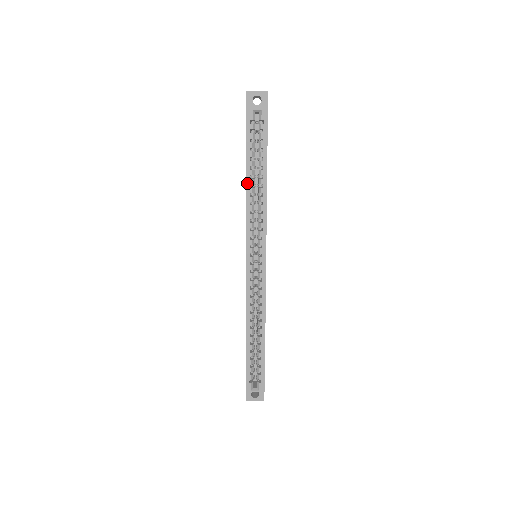
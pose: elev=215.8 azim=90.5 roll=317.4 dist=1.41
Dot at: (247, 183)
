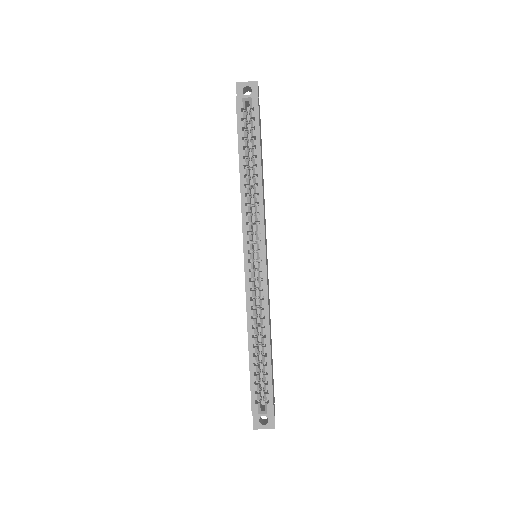
Dot at: (240, 174)
